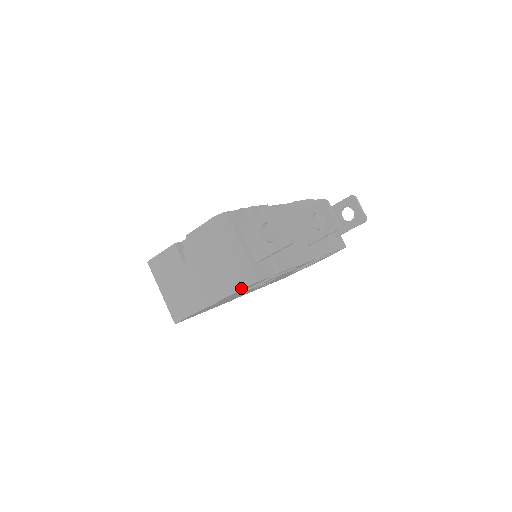
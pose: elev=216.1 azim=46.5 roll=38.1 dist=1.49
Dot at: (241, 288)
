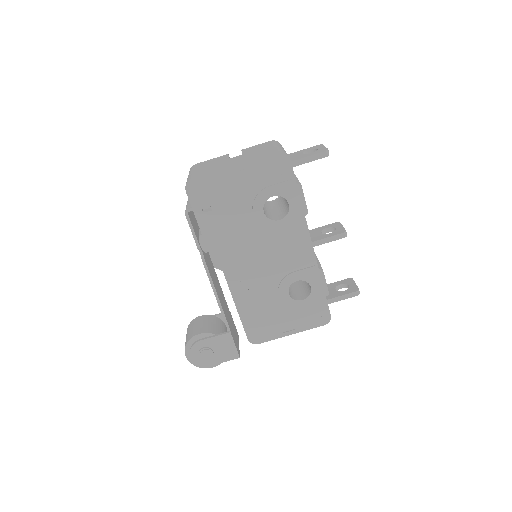
Dot at: (275, 153)
